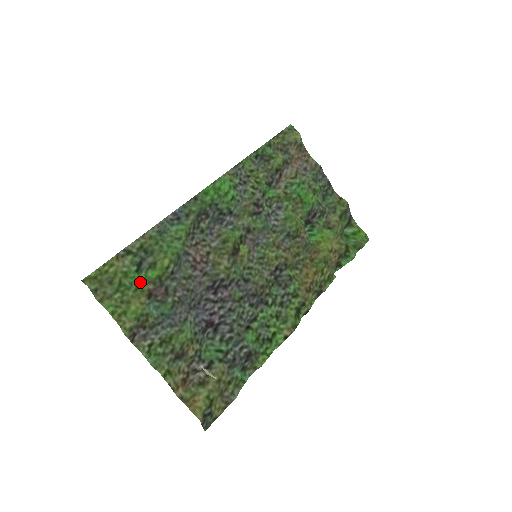
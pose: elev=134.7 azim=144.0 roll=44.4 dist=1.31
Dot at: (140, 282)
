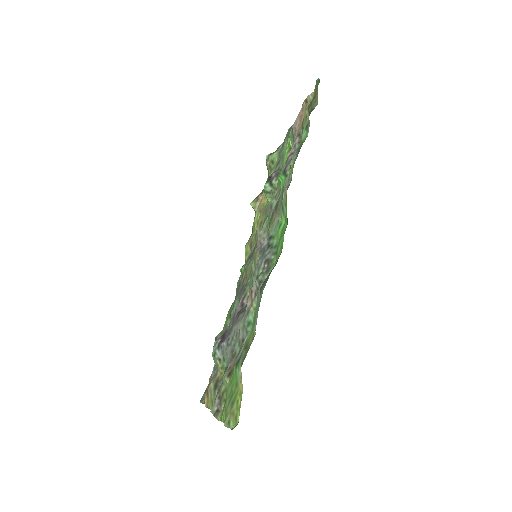
Dot at: (234, 374)
